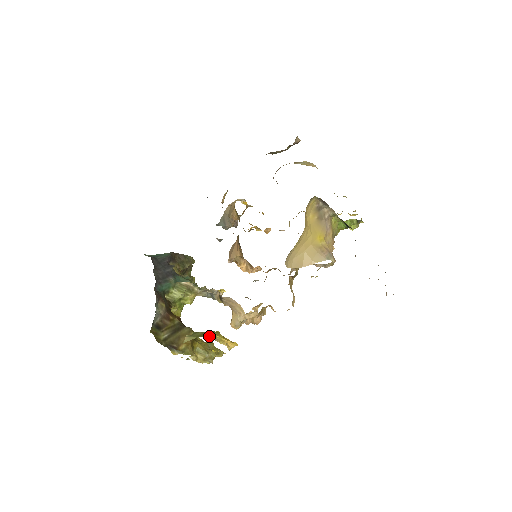
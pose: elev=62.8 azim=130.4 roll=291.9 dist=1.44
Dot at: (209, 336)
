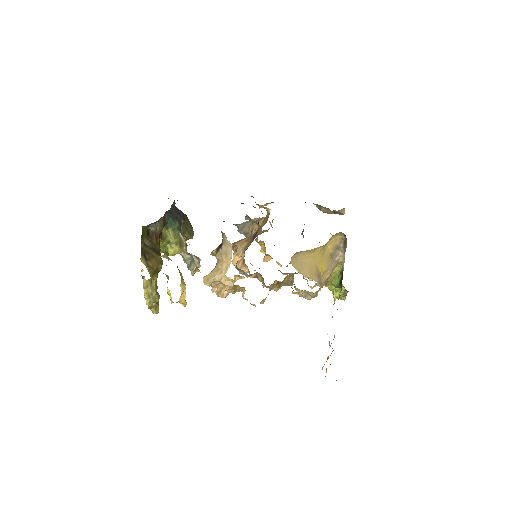
Dot at: (180, 272)
